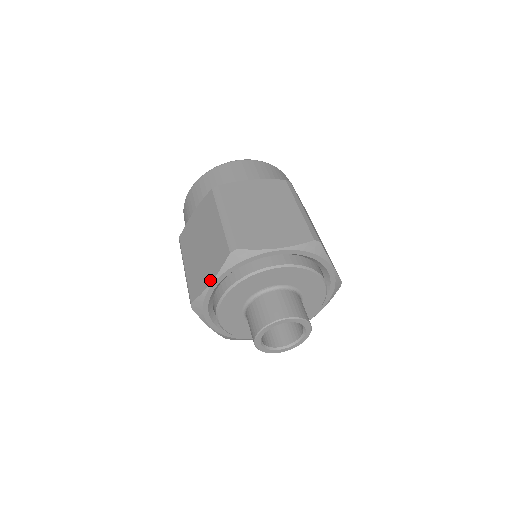
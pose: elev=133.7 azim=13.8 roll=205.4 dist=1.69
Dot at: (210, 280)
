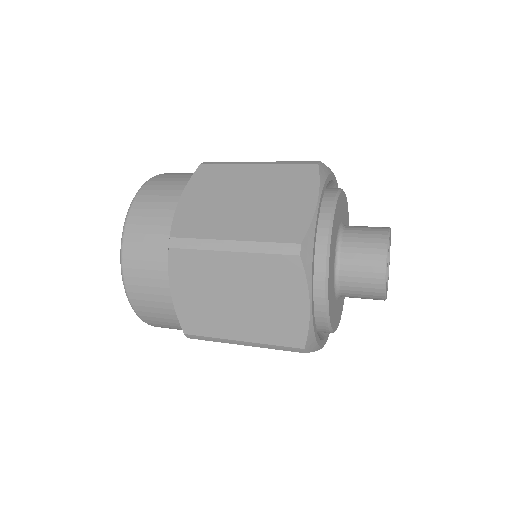
Dot at: (305, 304)
